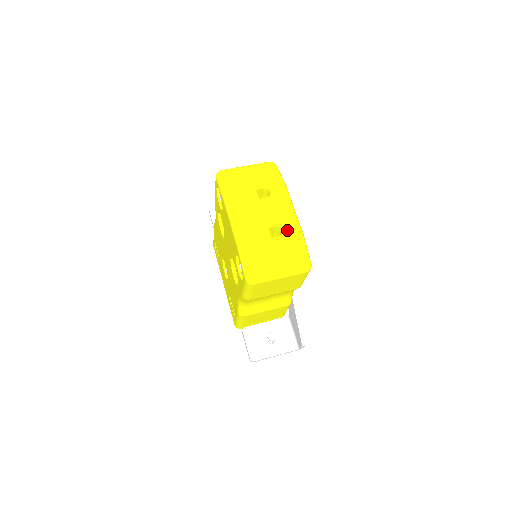
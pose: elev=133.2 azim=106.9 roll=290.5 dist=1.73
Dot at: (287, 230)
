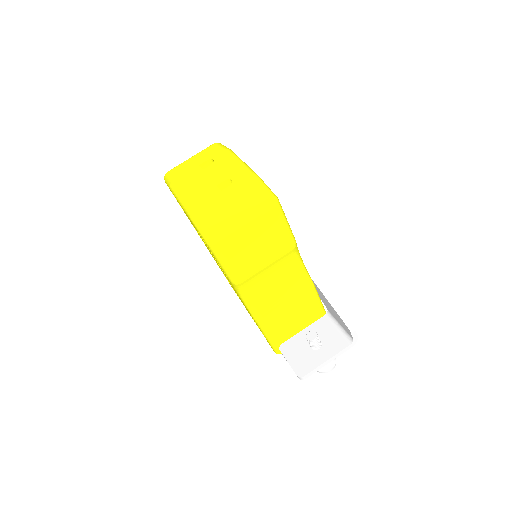
Dot at: (236, 178)
